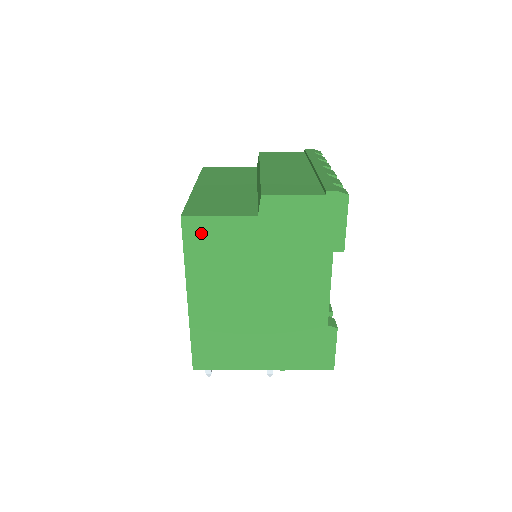
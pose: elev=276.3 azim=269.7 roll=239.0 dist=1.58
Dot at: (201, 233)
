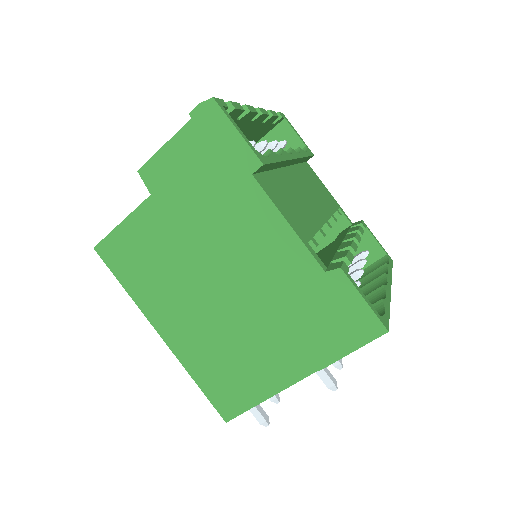
Dot at: (120, 252)
